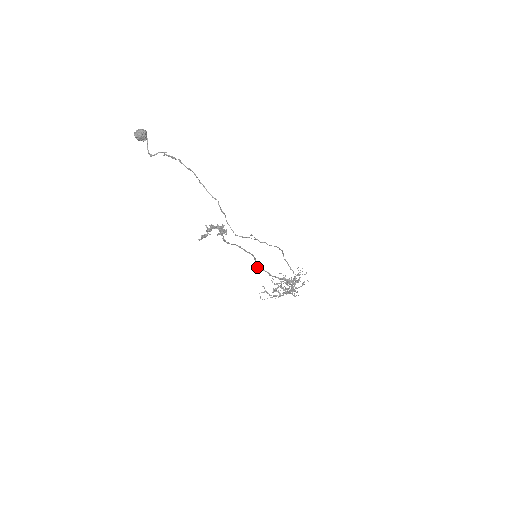
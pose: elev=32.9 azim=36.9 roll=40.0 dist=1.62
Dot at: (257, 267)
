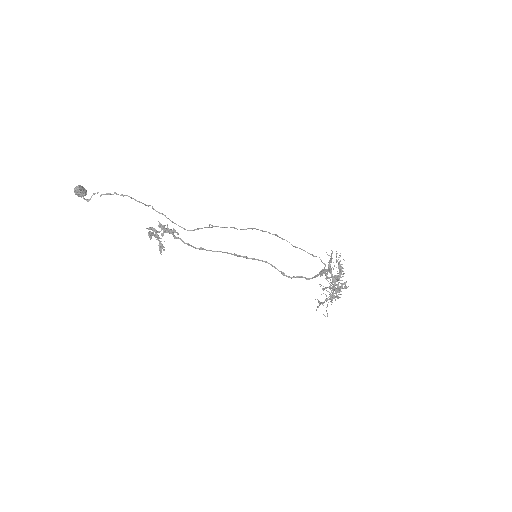
Dot at: (287, 276)
